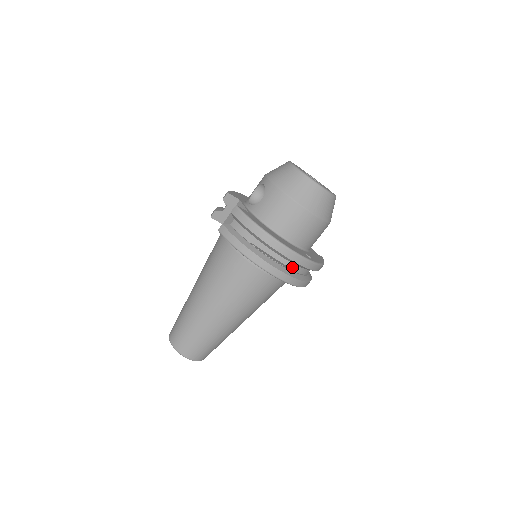
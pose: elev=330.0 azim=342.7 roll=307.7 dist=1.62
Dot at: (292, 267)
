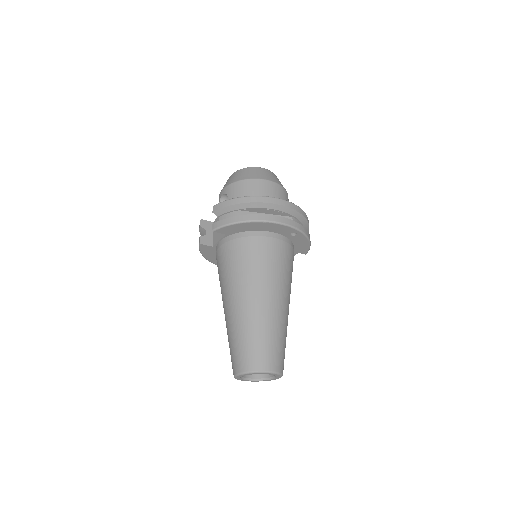
Dot at: occluded
